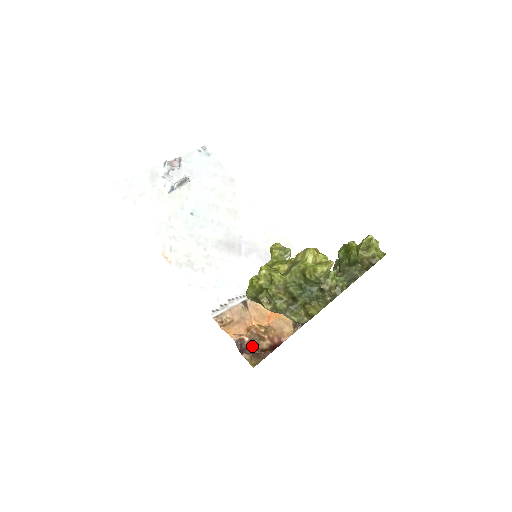
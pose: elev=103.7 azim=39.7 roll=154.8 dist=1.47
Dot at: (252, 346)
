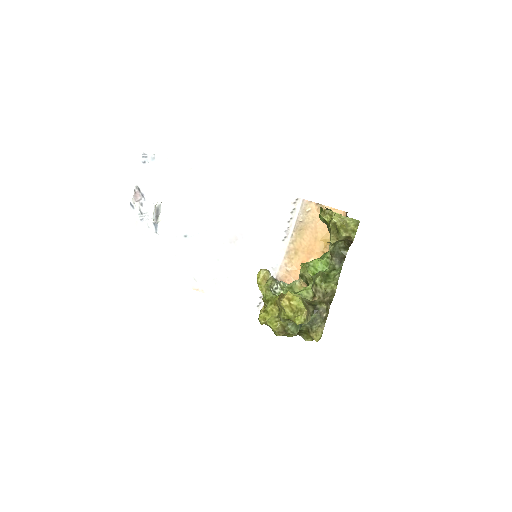
Dot at: occluded
